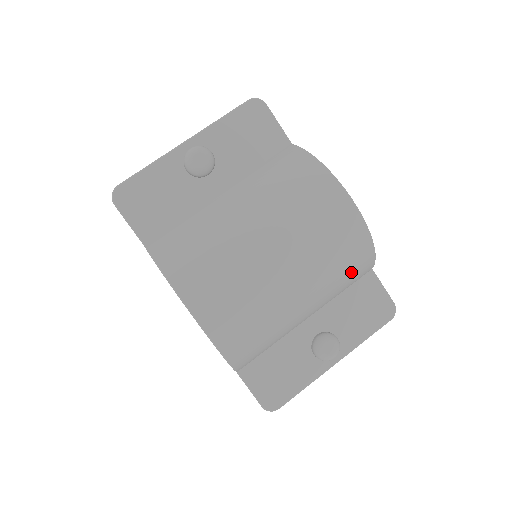
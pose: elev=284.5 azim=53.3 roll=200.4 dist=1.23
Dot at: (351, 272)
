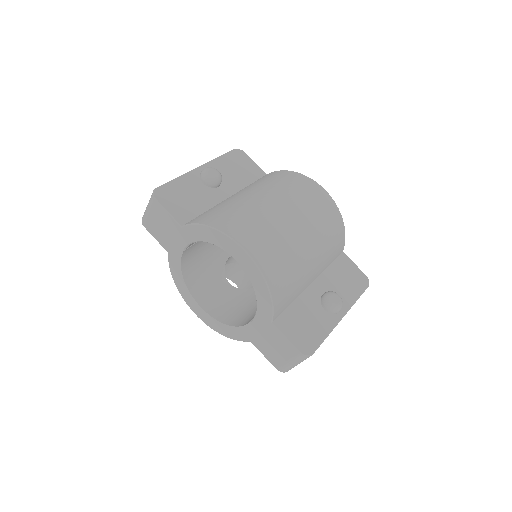
Dot at: (334, 239)
